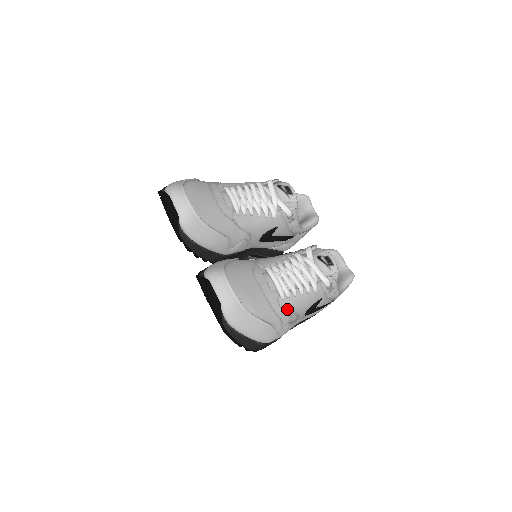
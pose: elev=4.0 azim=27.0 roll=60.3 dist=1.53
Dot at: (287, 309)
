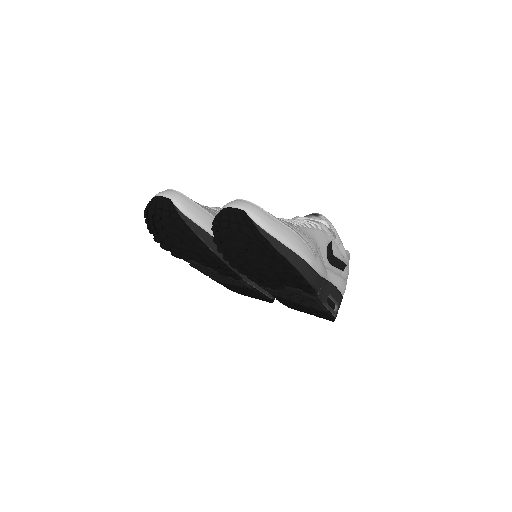
Dot at: (307, 235)
